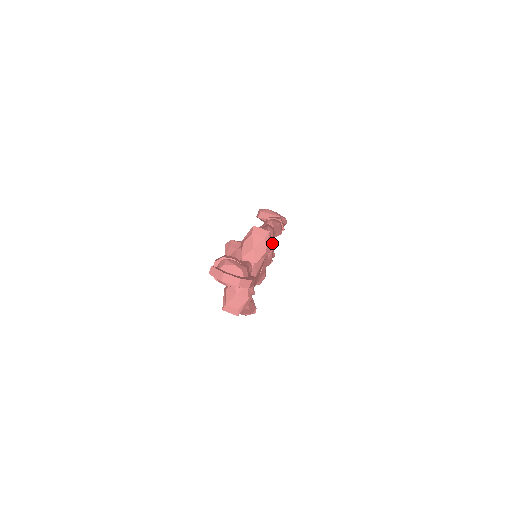
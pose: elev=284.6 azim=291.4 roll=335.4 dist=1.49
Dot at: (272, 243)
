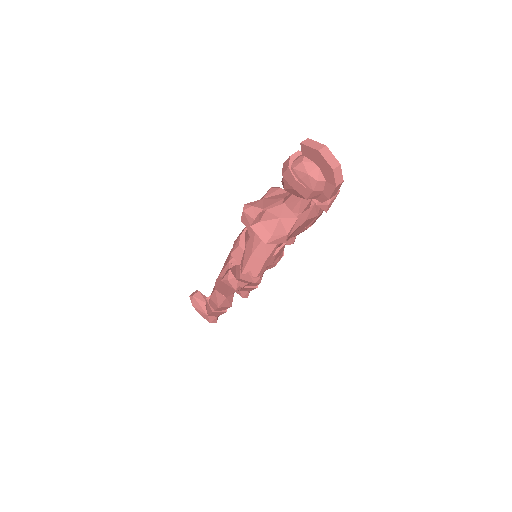
Dot at: occluded
